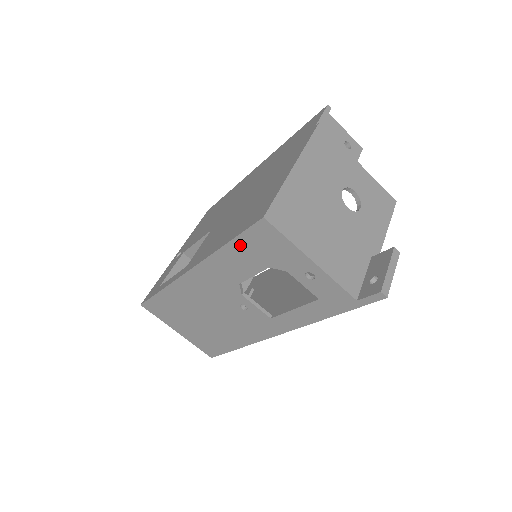
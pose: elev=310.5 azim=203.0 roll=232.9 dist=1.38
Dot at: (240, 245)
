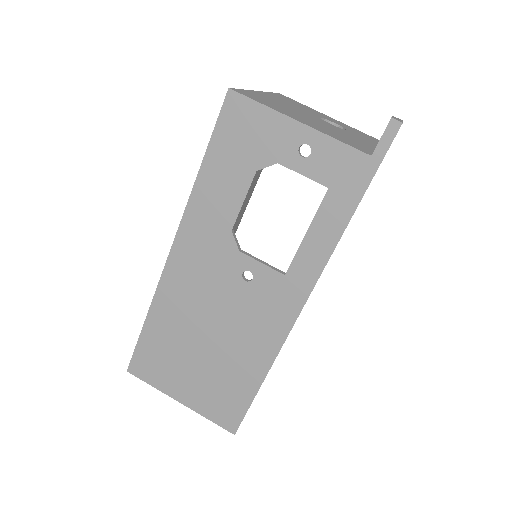
Dot at: (216, 155)
